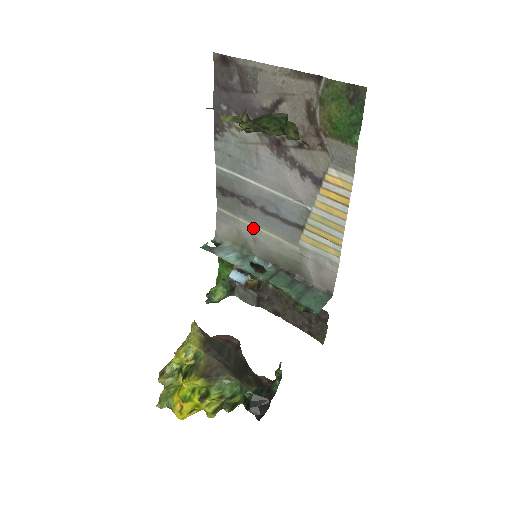
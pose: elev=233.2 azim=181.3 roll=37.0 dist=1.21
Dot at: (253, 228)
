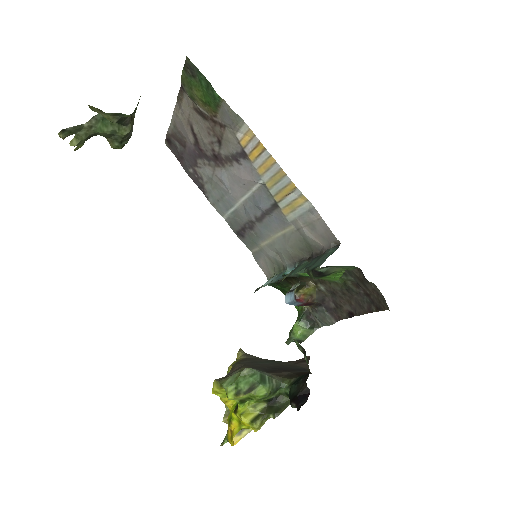
Dot at: (269, 243)
